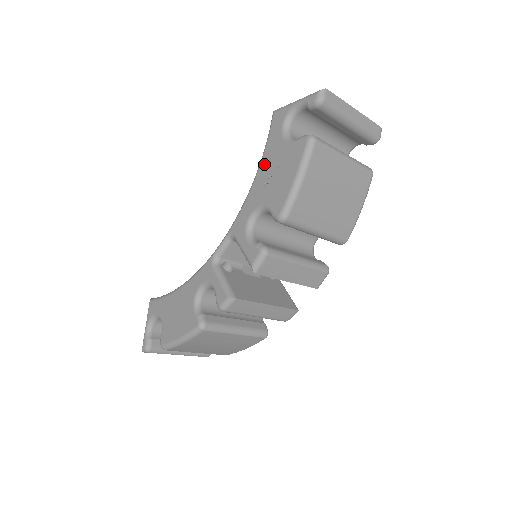
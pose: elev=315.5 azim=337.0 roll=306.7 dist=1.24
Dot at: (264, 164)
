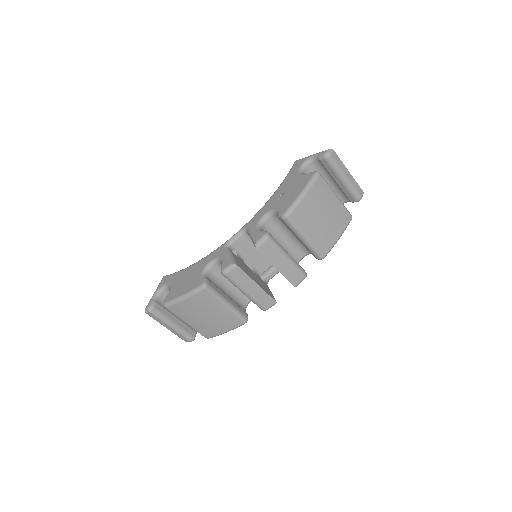
Dot at: (281, 187)
